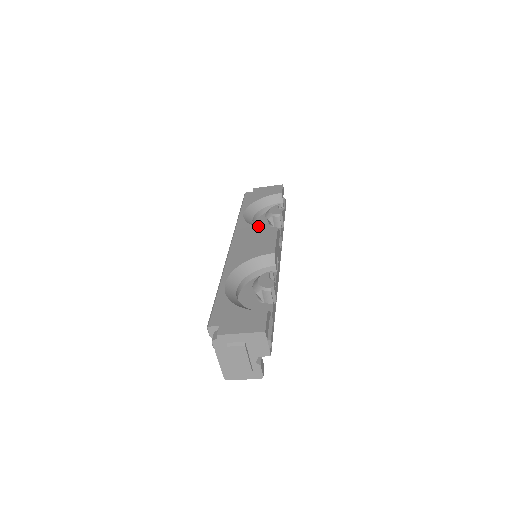
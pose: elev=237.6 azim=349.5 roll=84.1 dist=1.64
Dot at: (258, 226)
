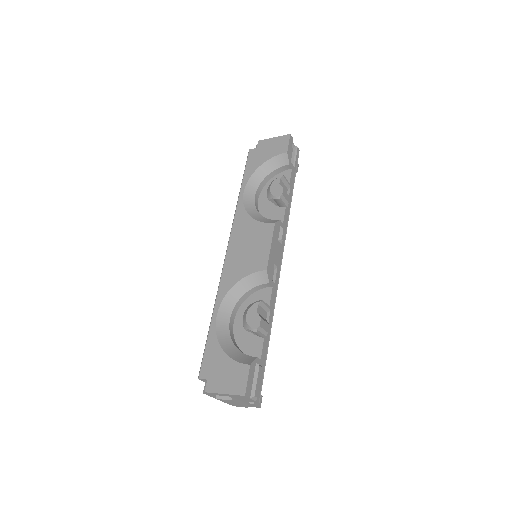
Dot at: (262, 203)
